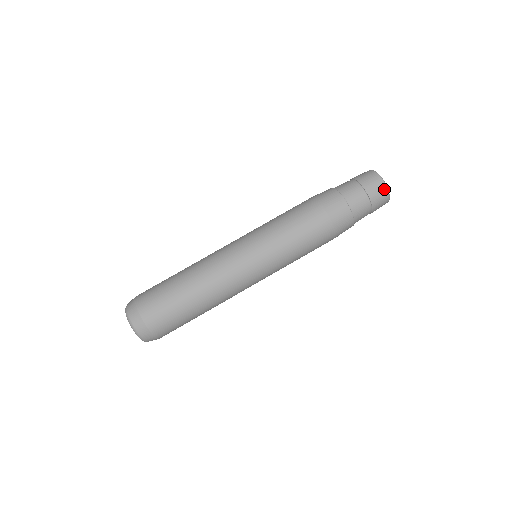
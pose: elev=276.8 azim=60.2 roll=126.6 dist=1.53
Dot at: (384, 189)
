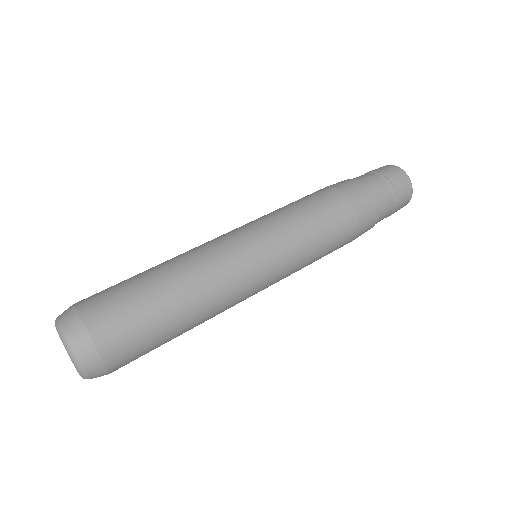
Dot at: (388, 166)
